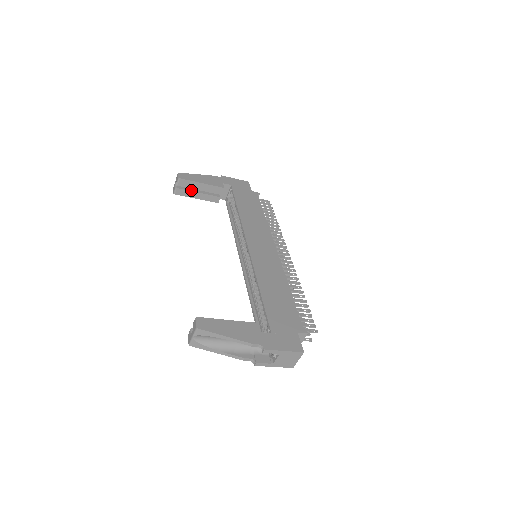
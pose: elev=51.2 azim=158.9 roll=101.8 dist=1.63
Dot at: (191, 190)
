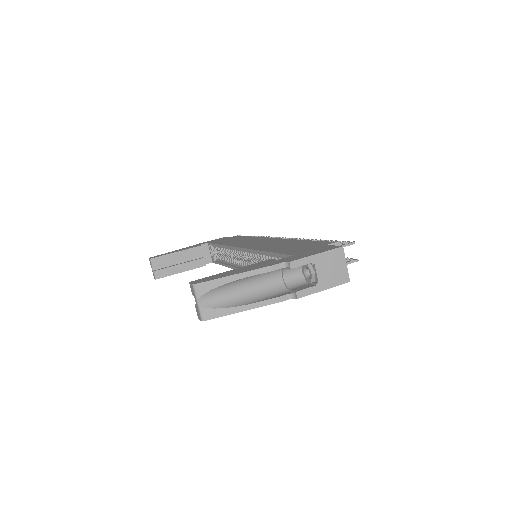
Dot at: (170, 266)
